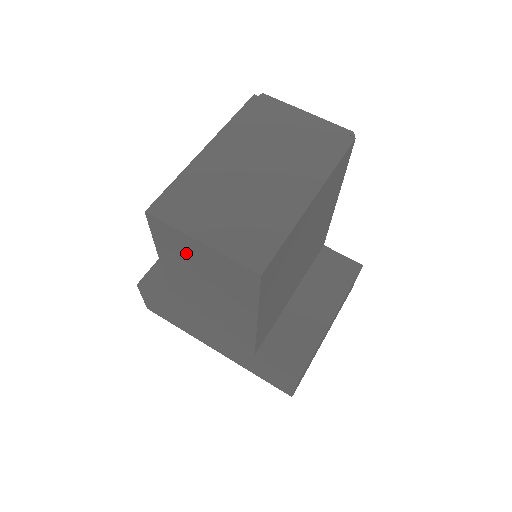
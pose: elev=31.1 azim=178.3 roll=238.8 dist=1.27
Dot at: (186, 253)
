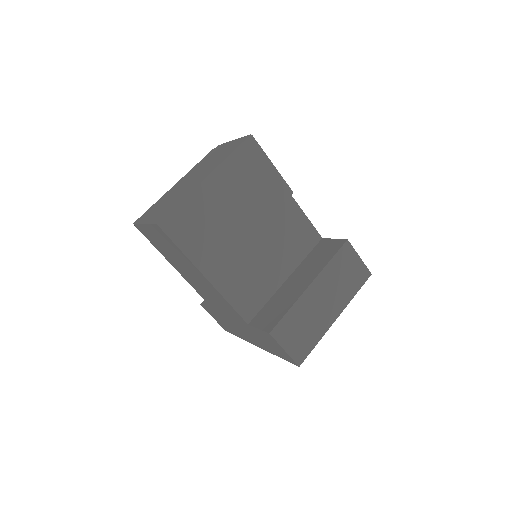
Dot at: (156, 241)
